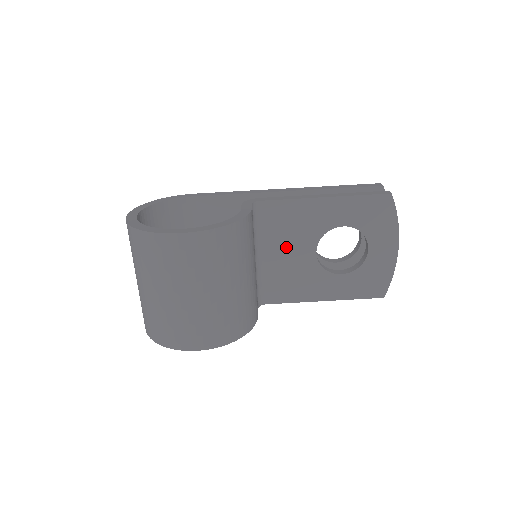
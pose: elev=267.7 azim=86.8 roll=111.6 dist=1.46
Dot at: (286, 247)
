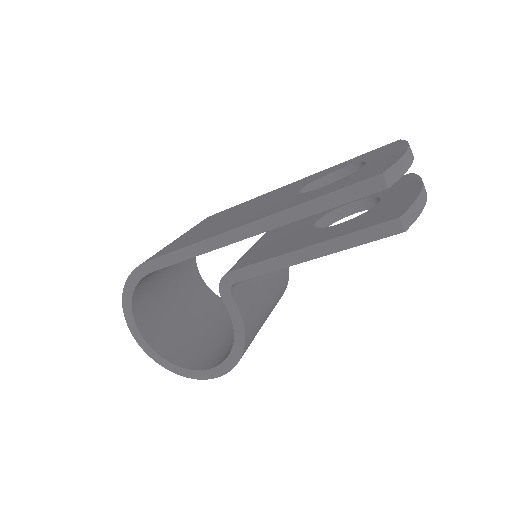
Dot at: occluded
